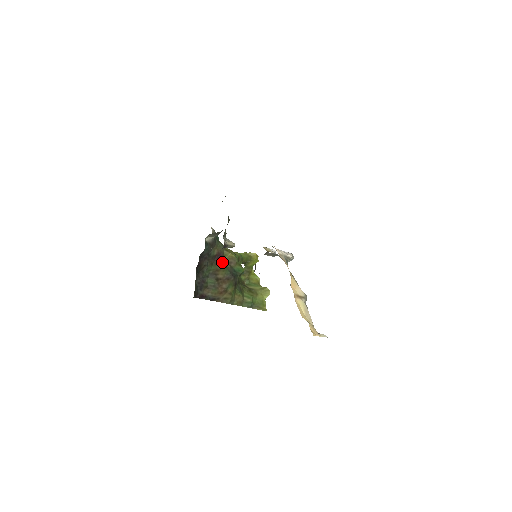
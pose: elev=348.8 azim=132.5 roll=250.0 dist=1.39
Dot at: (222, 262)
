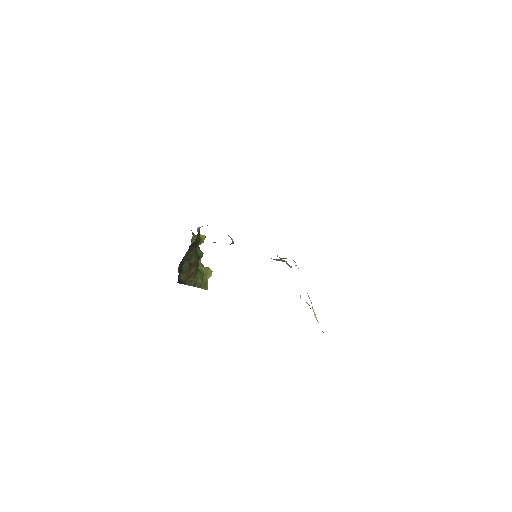
Dot at: (196, 248)
